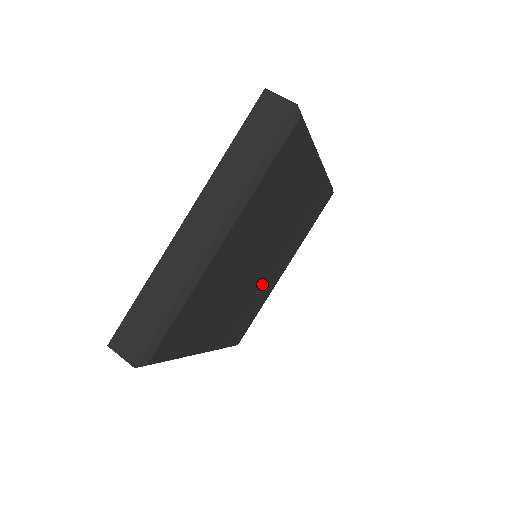
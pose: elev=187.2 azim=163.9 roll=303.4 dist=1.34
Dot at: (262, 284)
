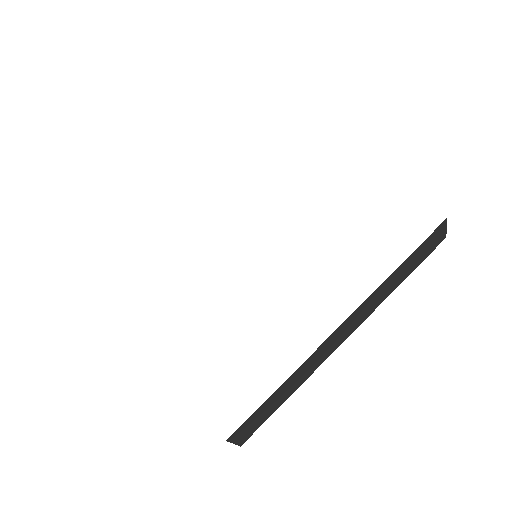
Dot at: occluded
